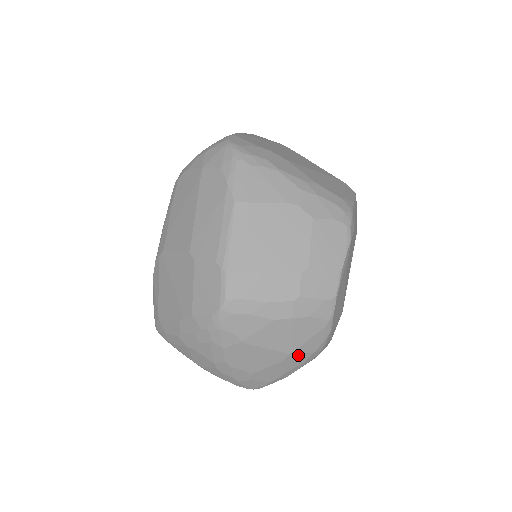
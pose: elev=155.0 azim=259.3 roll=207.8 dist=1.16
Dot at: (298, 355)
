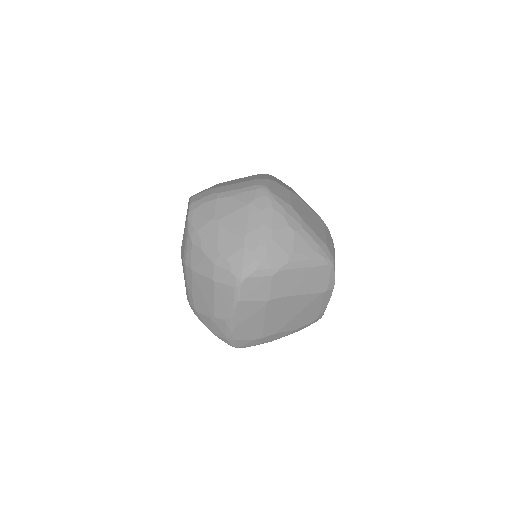
Dot at: occluded
